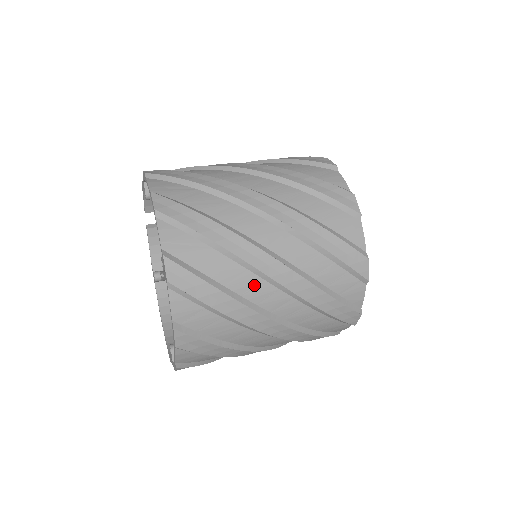
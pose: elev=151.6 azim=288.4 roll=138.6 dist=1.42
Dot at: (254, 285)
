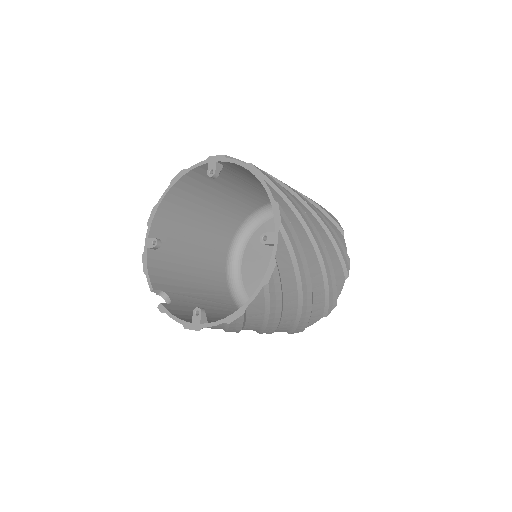
Dot at: occluded
